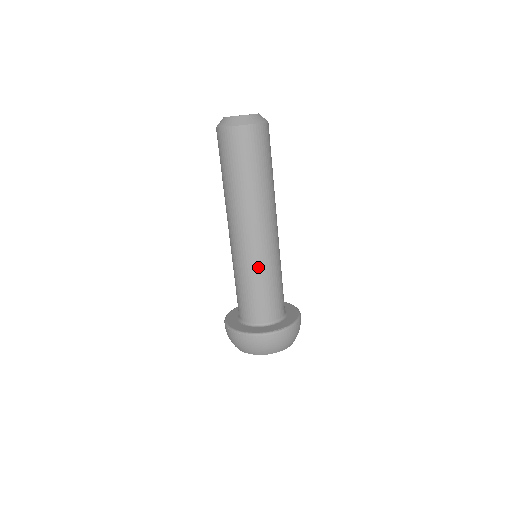
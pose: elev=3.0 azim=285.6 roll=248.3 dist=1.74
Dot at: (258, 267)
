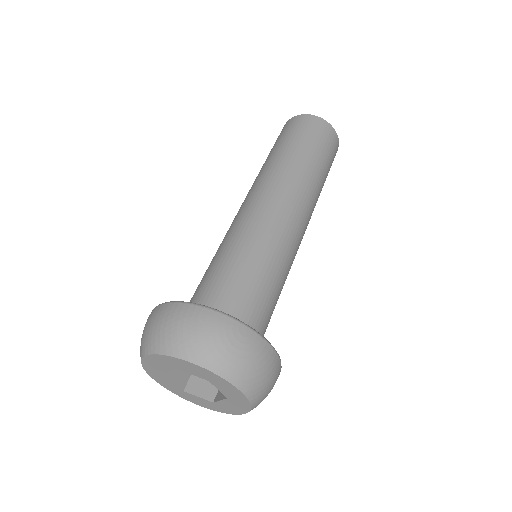
Dot at: (231, 236)
